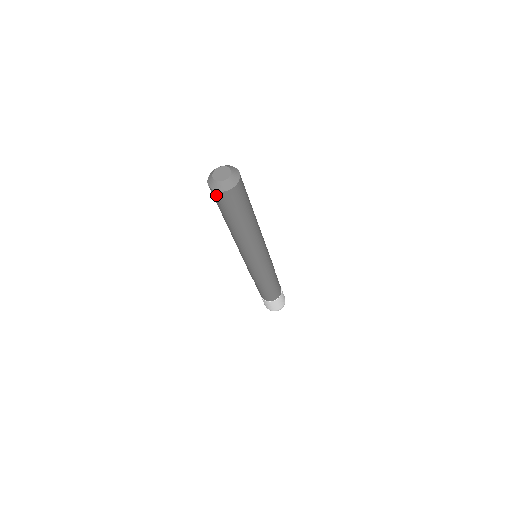
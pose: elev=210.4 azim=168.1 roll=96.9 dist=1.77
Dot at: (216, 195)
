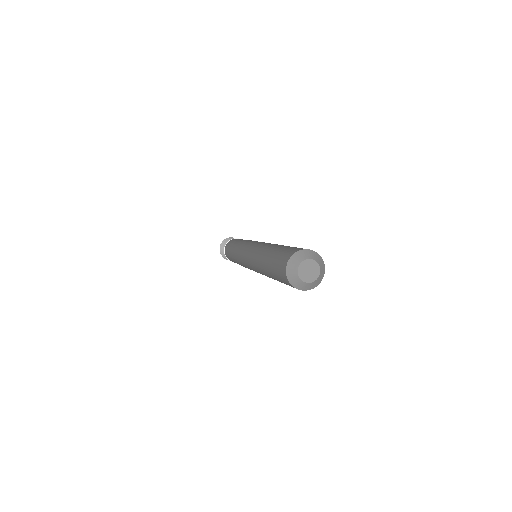
Dot at: occluded
